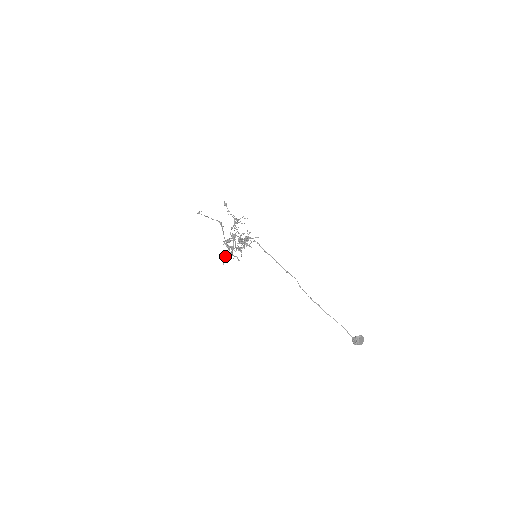
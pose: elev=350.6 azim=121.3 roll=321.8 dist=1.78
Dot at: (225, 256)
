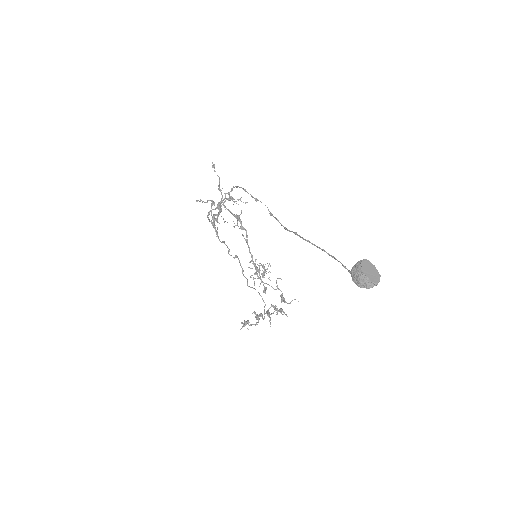
Dot at: (248, 321)
